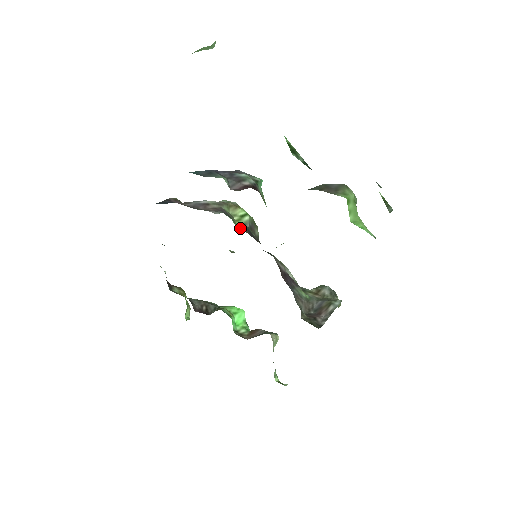
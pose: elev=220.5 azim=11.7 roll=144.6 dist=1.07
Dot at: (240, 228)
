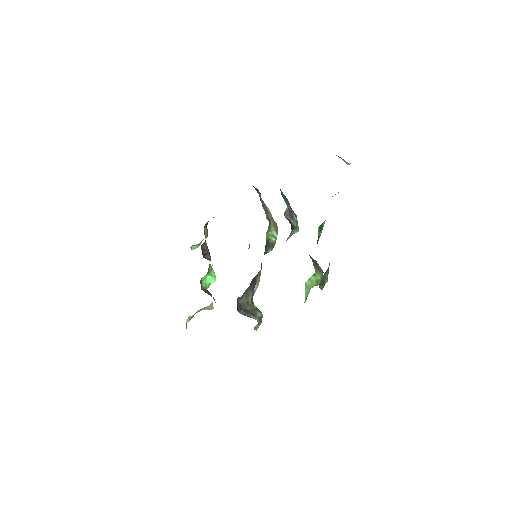
Dot at: (266, 236)
